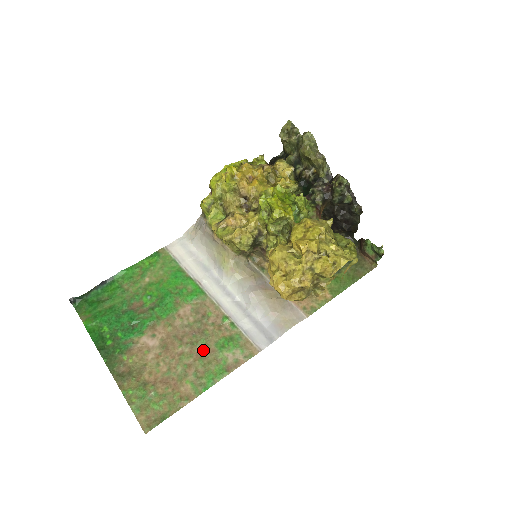
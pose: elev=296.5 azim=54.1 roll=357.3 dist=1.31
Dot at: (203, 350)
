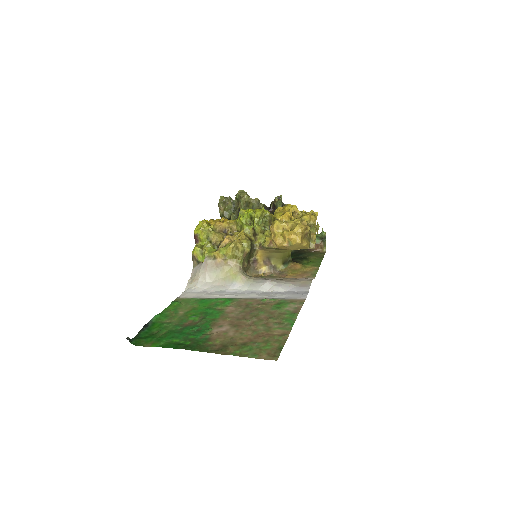
Dot at: (267, 315)
